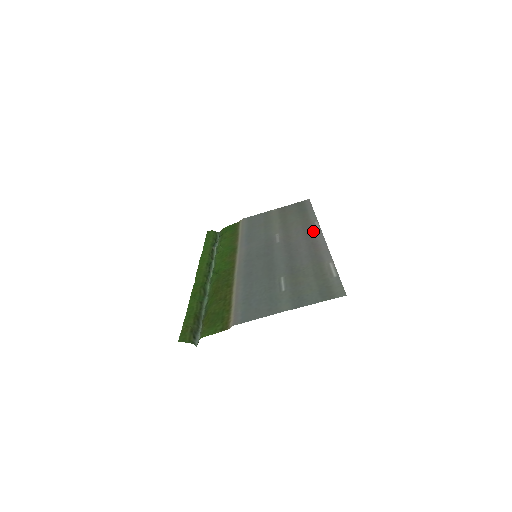
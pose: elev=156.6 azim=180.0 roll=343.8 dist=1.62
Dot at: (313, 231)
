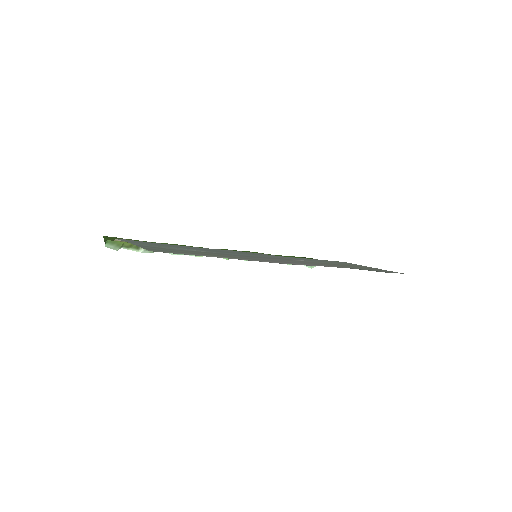
Dot at: (313, 264)
